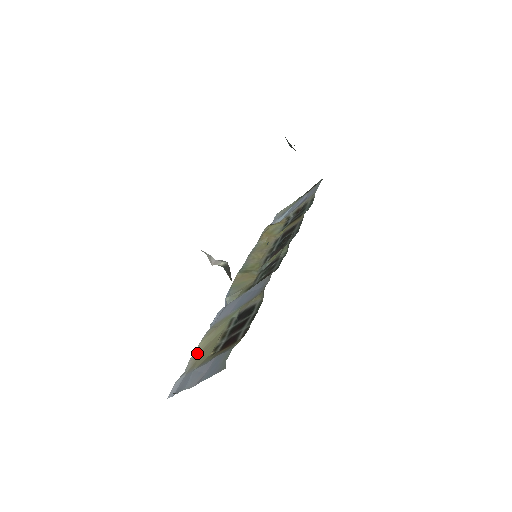
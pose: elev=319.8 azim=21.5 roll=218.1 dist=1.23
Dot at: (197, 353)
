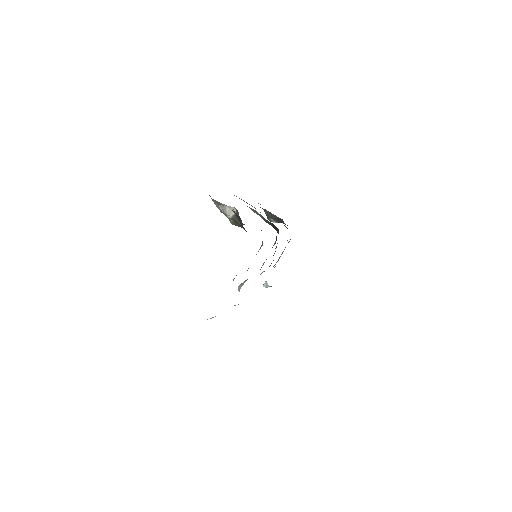
Dot at: occluded
